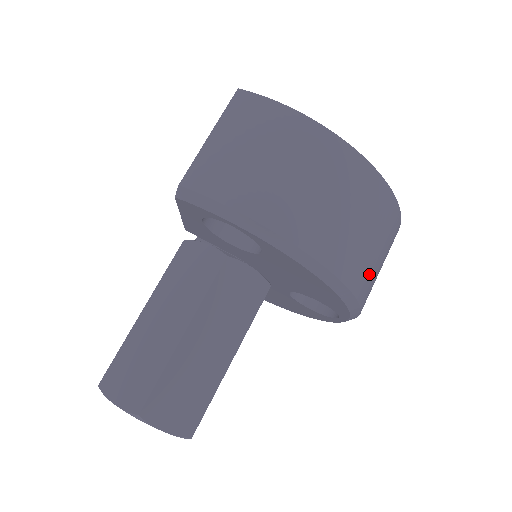
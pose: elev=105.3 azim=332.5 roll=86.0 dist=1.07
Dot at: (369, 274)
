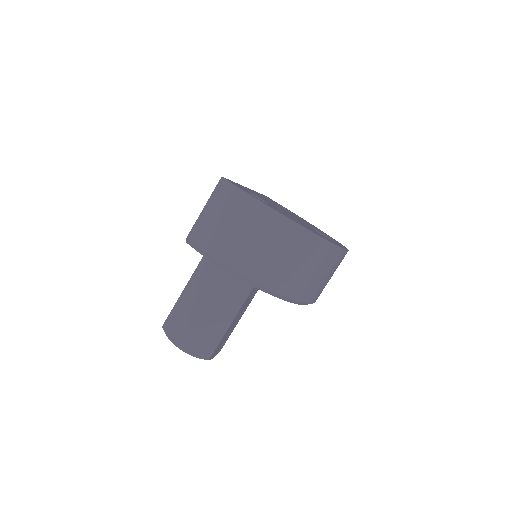
Dot at: (307, 286)
